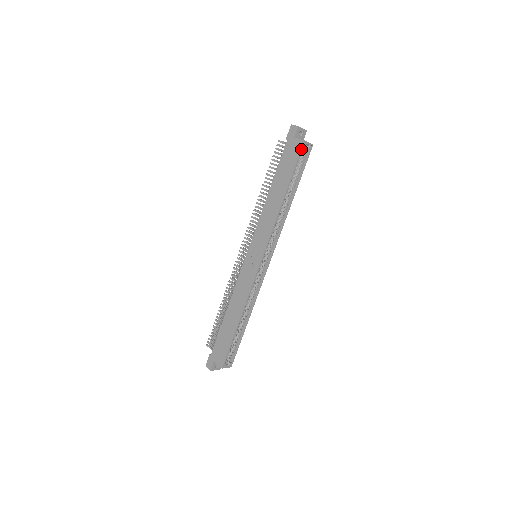
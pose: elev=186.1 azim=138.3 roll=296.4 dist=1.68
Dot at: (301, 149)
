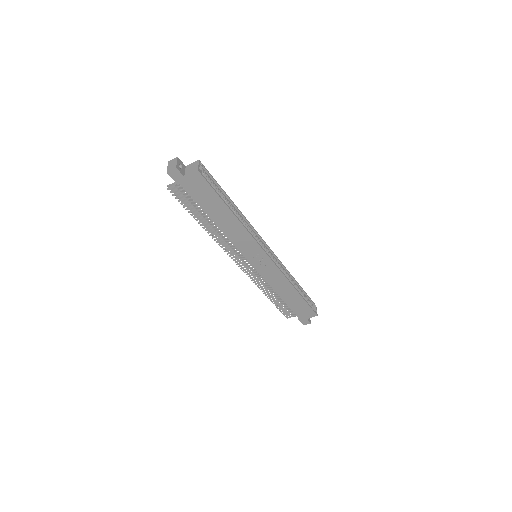
Dot at: (203, 178)
